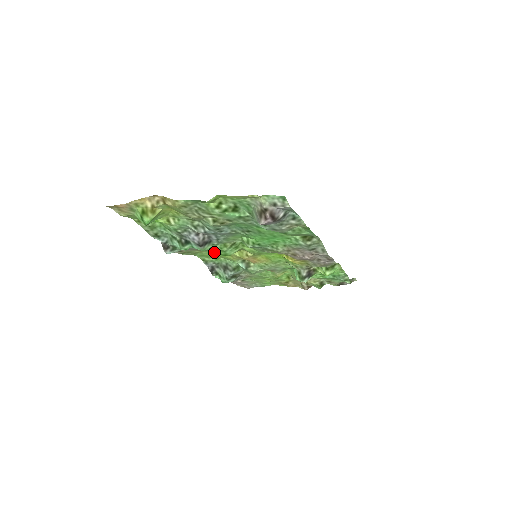
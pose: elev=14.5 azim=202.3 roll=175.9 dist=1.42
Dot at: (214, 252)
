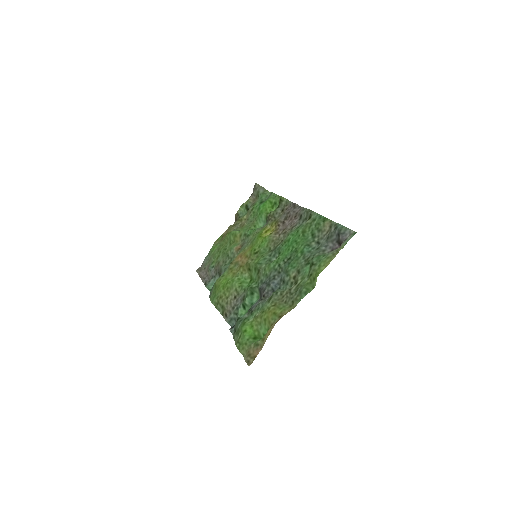
Dot at: (221, 286)
